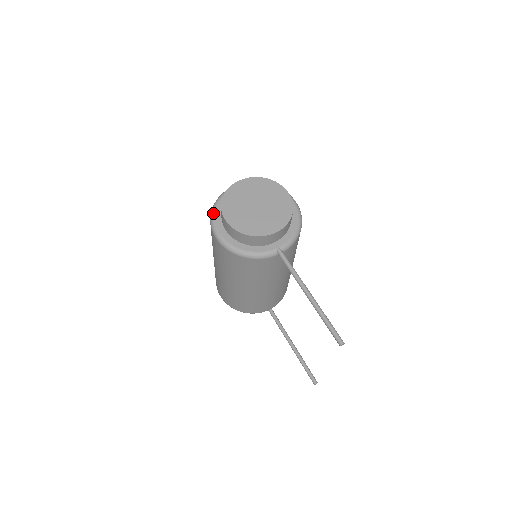
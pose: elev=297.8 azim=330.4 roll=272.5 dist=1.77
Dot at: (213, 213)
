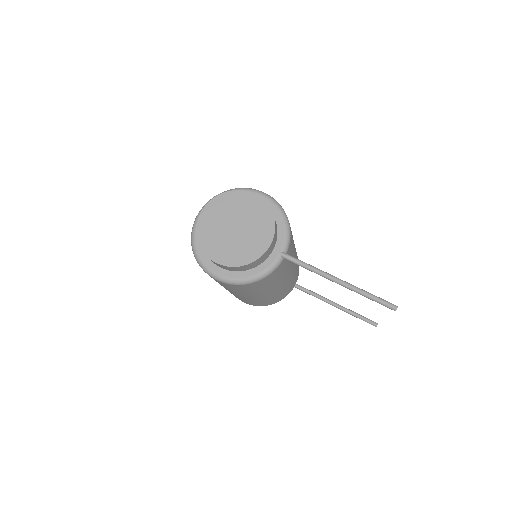
Dot at: (198, 258)
